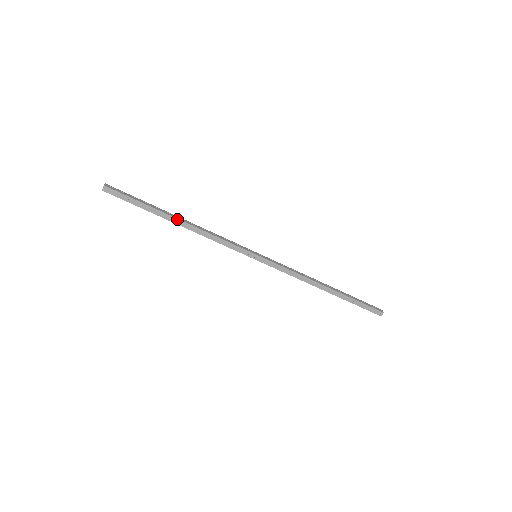
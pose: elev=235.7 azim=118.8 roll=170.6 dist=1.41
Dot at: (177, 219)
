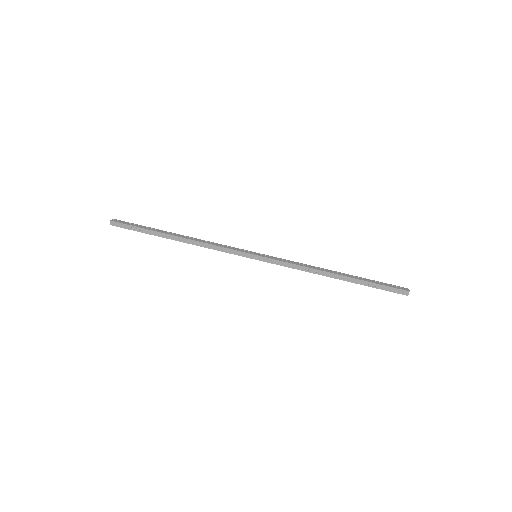
Dot at: (175, 236)
